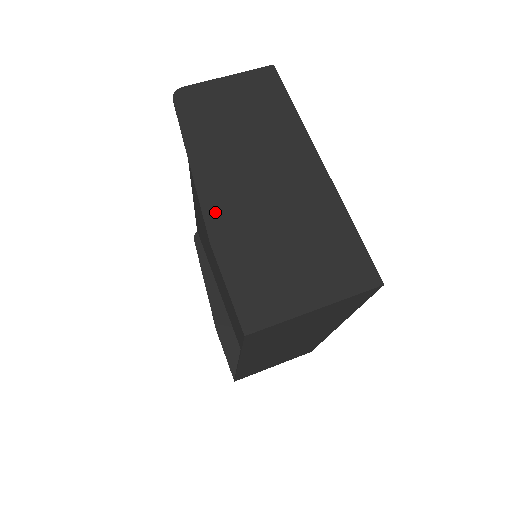
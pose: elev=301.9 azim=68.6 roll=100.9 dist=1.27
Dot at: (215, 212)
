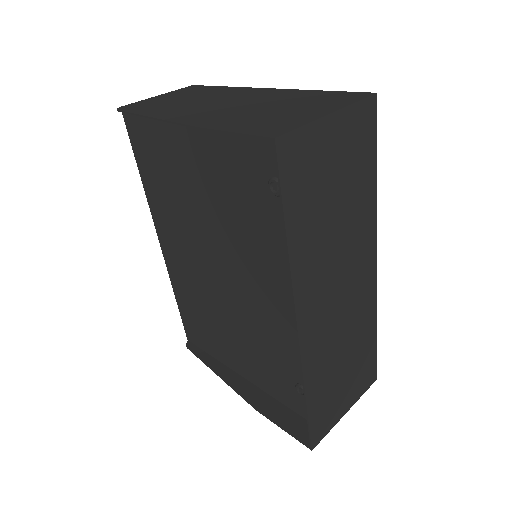
Dot at: (191, 120)
